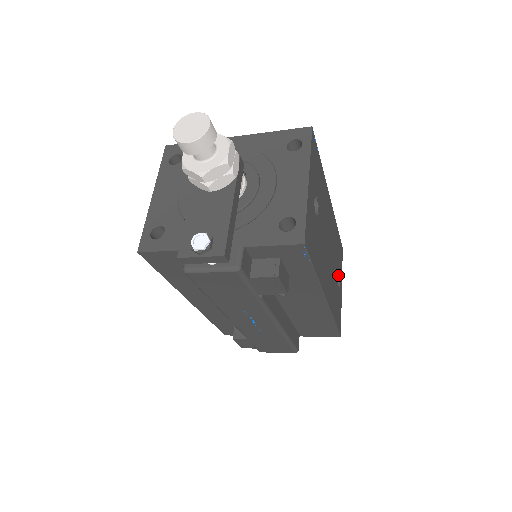
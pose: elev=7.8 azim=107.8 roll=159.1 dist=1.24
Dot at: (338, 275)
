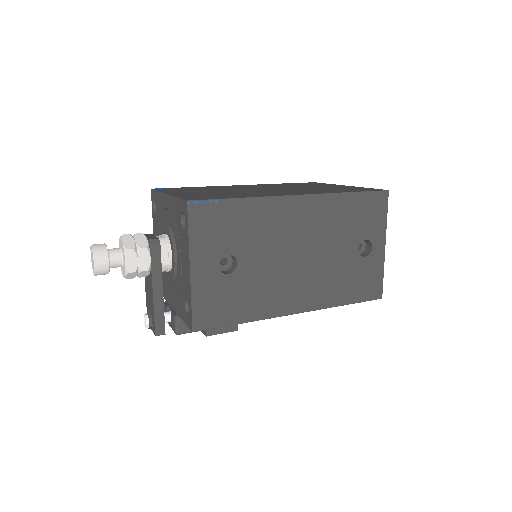
Dot at: (367, 240)
